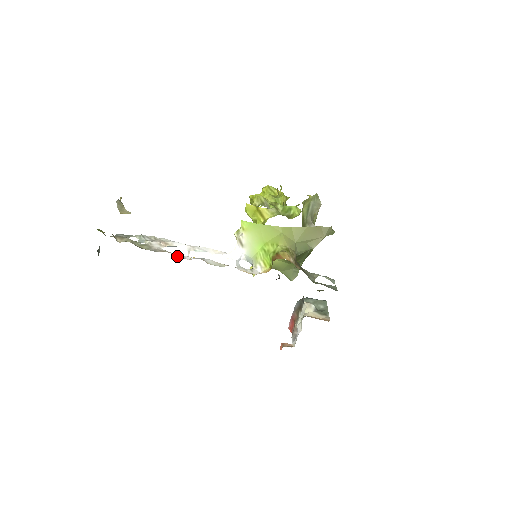
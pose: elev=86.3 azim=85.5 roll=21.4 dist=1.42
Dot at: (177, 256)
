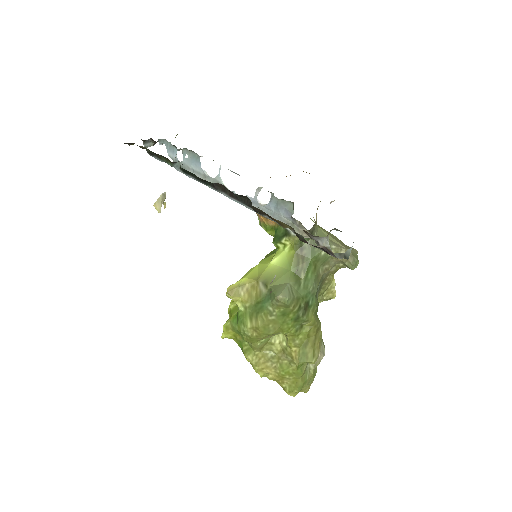
Dot at: occluded
